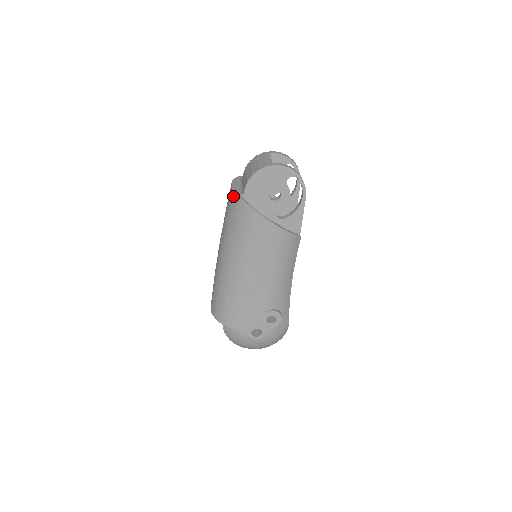
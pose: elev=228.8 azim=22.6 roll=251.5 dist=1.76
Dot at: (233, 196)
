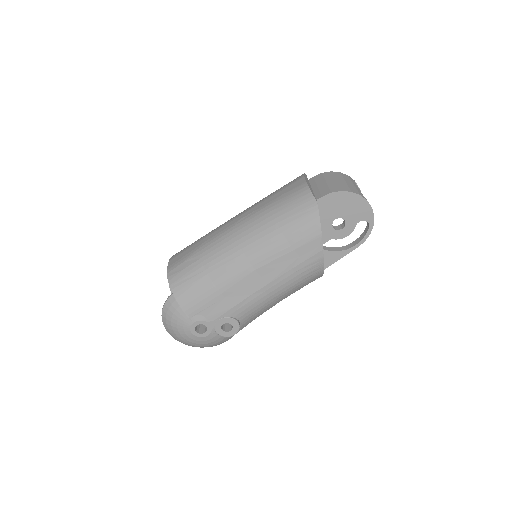
Dot at: (306, 192)
